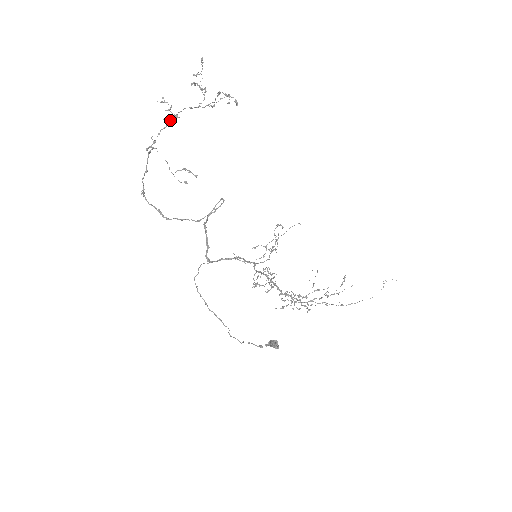
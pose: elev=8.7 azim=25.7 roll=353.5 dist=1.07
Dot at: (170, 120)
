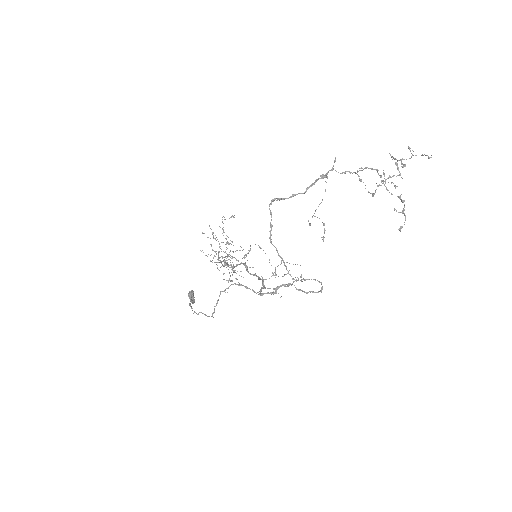
Dot at: (362, 170)
